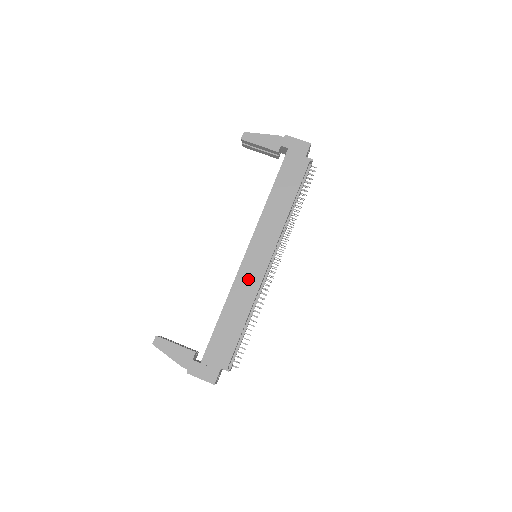
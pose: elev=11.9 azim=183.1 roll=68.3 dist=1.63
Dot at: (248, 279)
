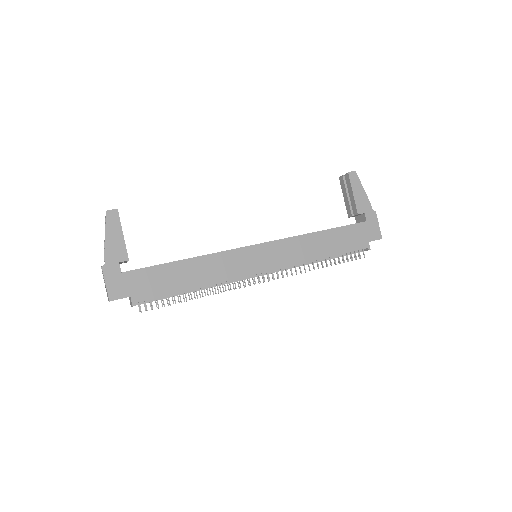
Dot at: (233, 264)
